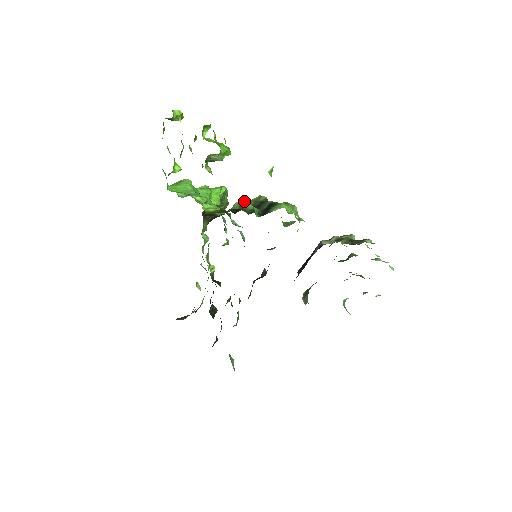
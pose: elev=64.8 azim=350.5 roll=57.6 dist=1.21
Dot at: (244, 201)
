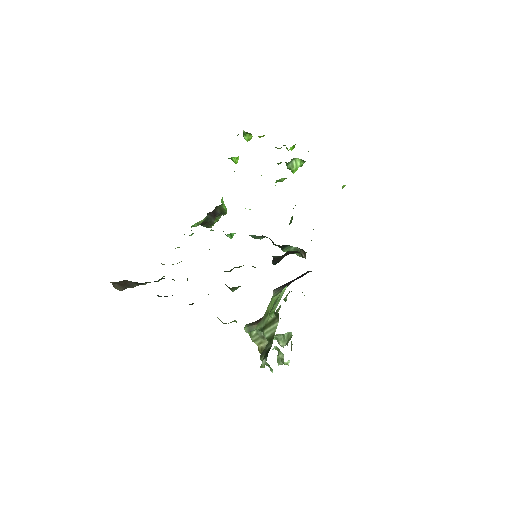
Dot at: occluded
